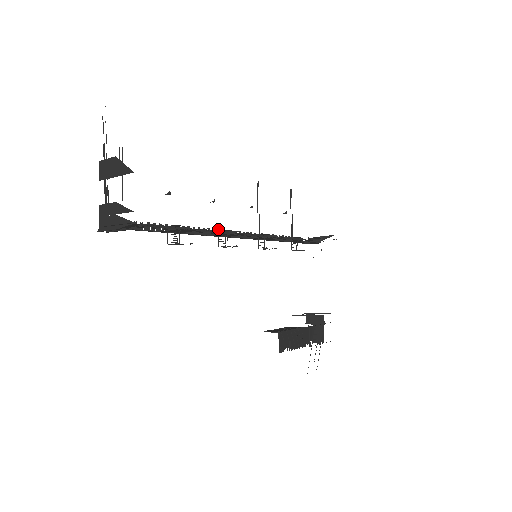
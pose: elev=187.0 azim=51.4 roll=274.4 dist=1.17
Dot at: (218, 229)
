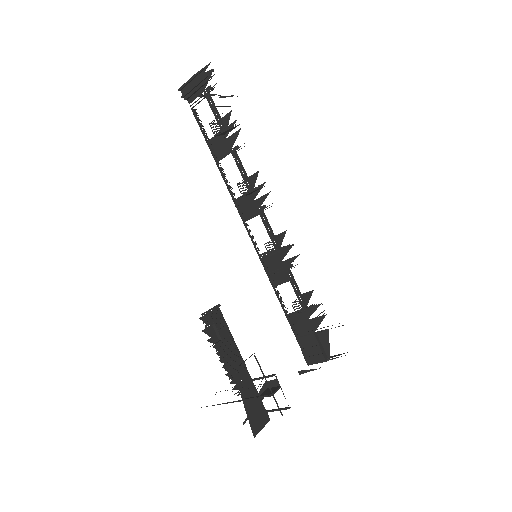
Dot at: occluded
